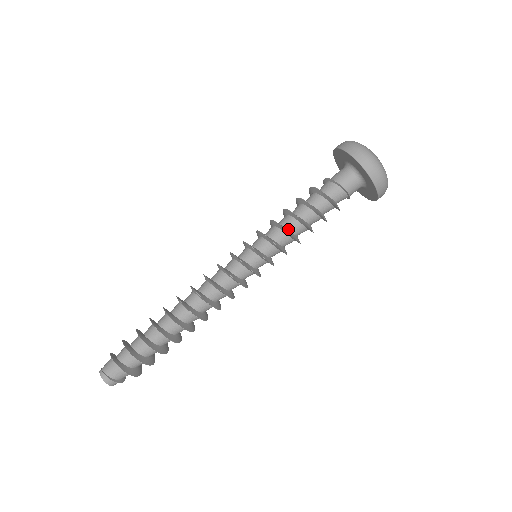
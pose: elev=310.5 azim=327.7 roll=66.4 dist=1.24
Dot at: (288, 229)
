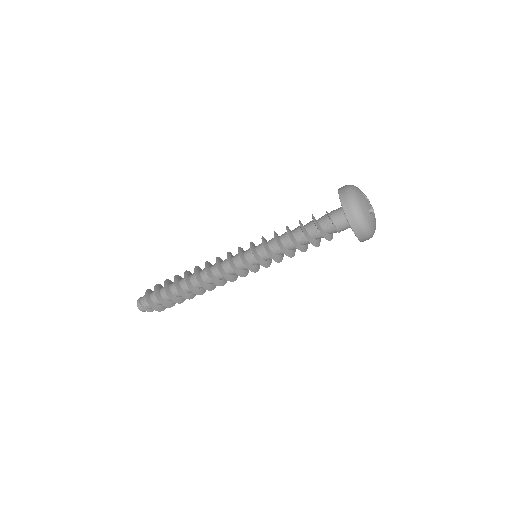
Dot at: (280, 239)
